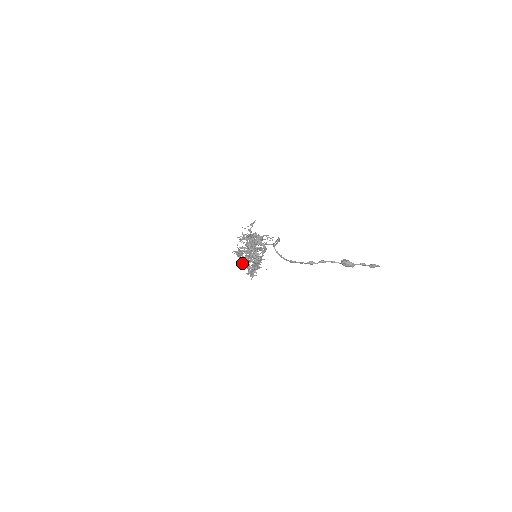
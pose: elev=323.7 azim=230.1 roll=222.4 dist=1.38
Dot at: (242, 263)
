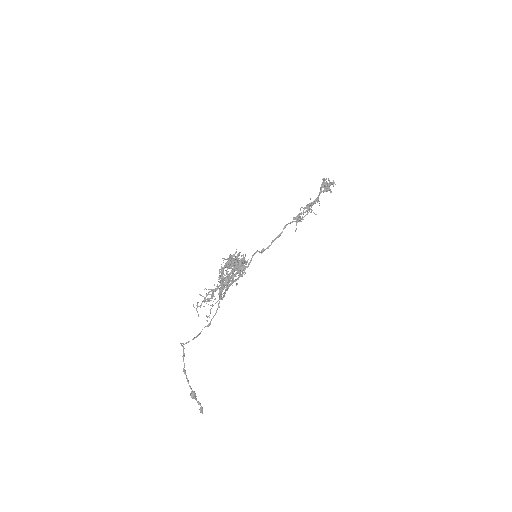
Dot at: (240, 252)
